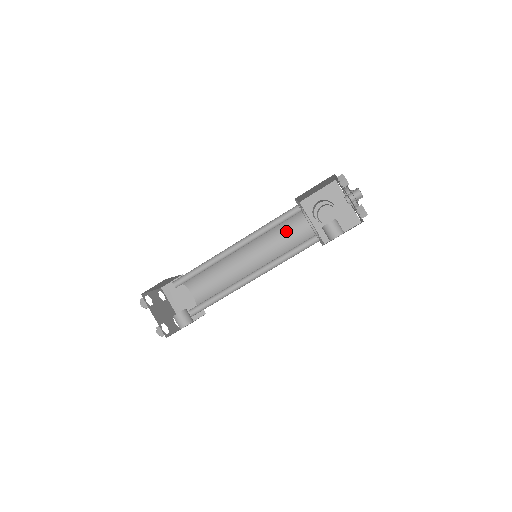
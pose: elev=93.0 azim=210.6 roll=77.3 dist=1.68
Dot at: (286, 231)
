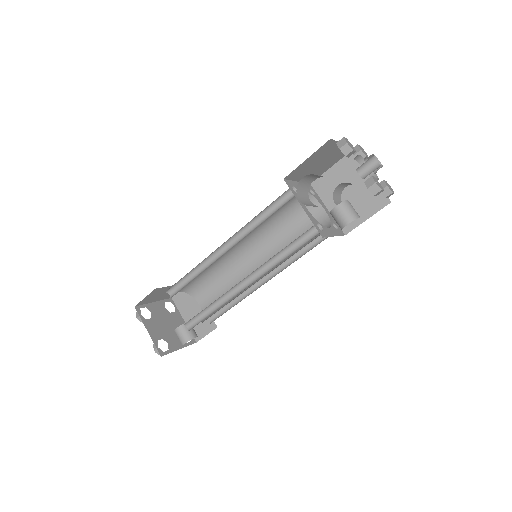
Dot at: (294, 222)
